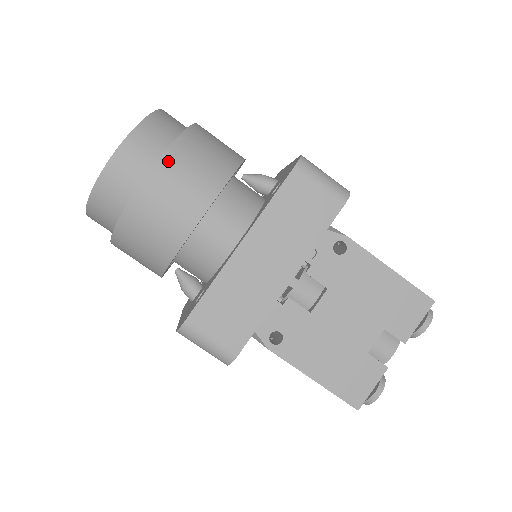
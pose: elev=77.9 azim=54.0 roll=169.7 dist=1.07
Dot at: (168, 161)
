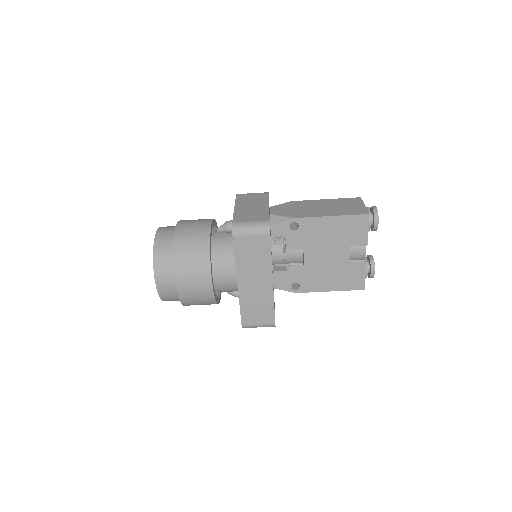
Dot at: (178, 273)
